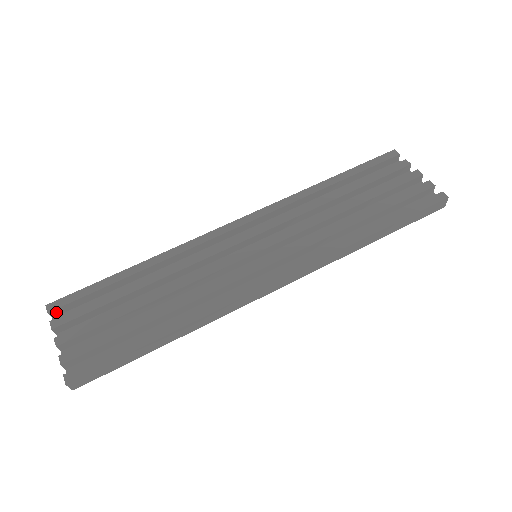
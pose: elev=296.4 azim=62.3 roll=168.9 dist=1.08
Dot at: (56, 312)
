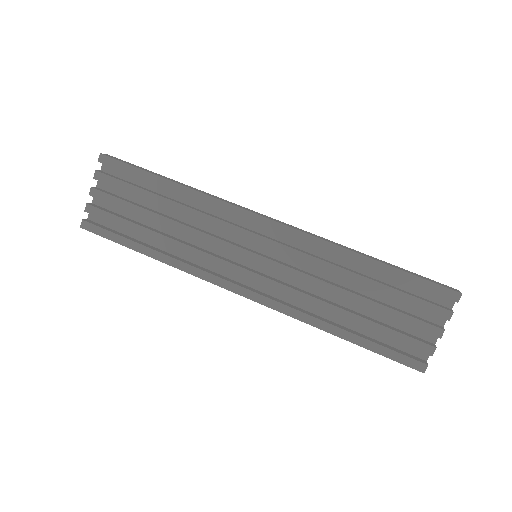
Dot at: (105, 163)
